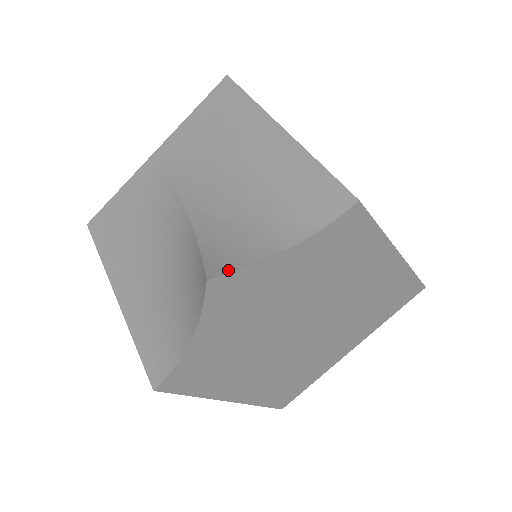
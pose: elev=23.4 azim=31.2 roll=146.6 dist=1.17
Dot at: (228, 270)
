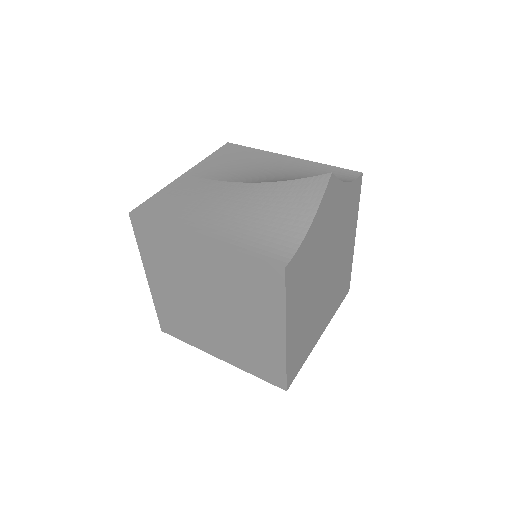
Dot at: (333, 177)
